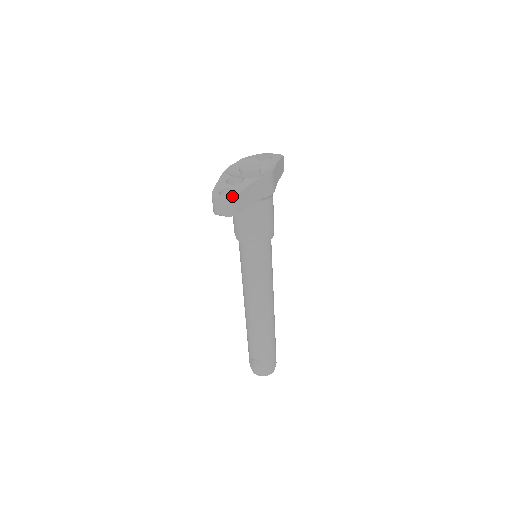
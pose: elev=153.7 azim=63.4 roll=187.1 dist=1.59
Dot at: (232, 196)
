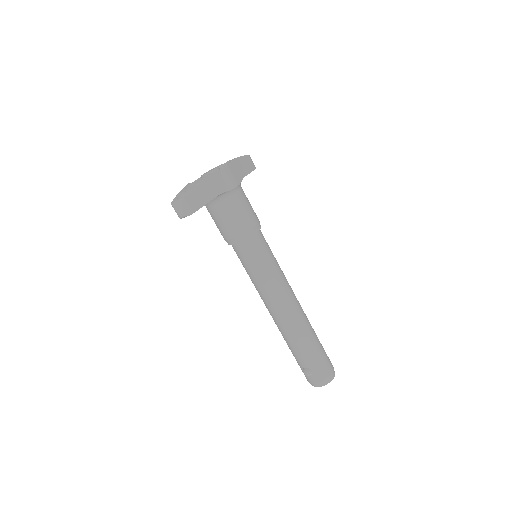
Dot at: (185, 195)
